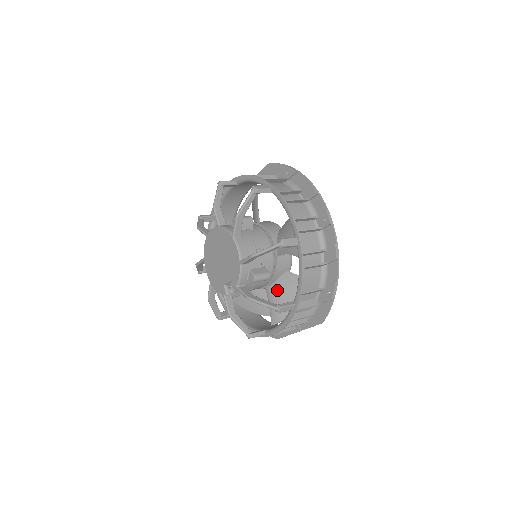
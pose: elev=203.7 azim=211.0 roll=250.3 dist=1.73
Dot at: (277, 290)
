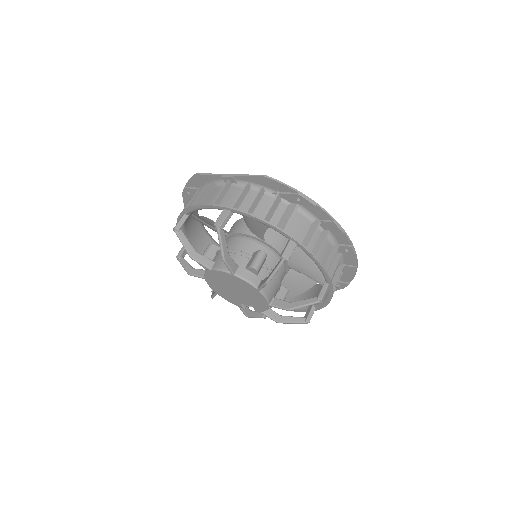
Dot at: (283, 280)
